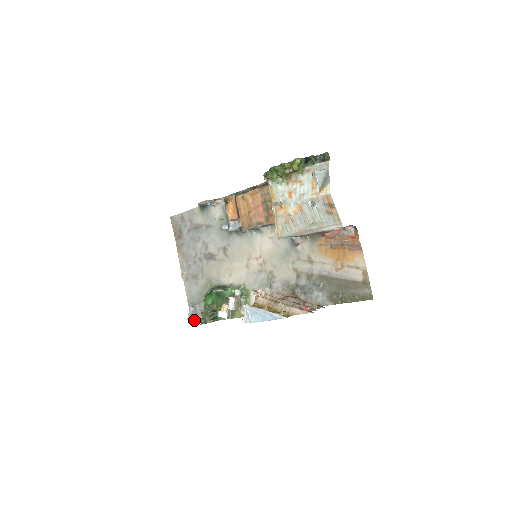
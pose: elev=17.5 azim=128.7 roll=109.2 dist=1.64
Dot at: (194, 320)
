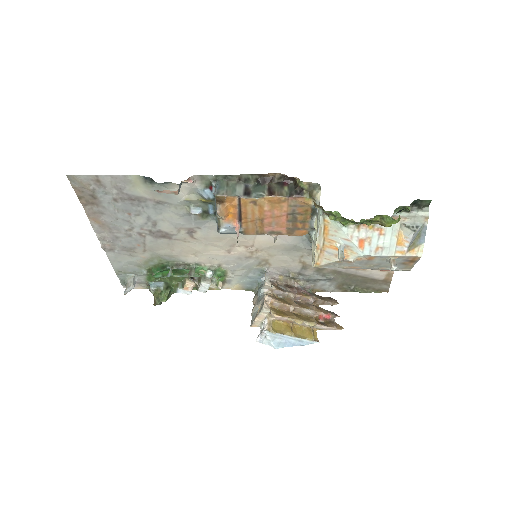
Dot at: occluded
